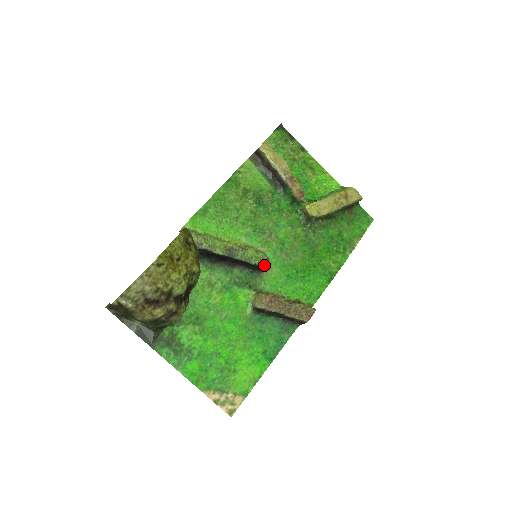
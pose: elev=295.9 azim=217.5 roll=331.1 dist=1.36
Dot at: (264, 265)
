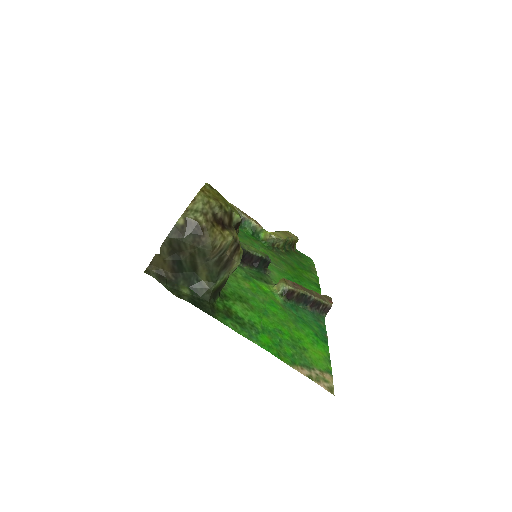
Dot at: (269, 259)
